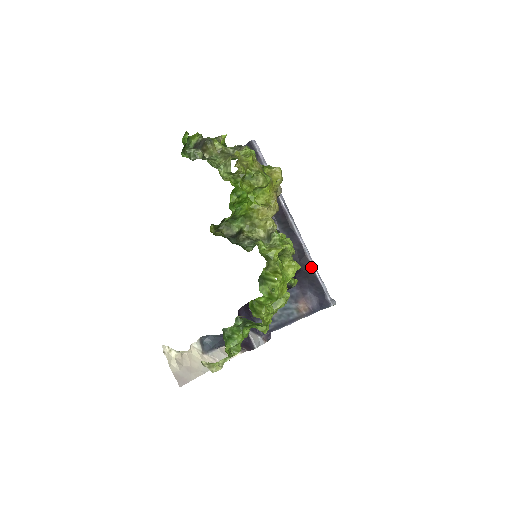
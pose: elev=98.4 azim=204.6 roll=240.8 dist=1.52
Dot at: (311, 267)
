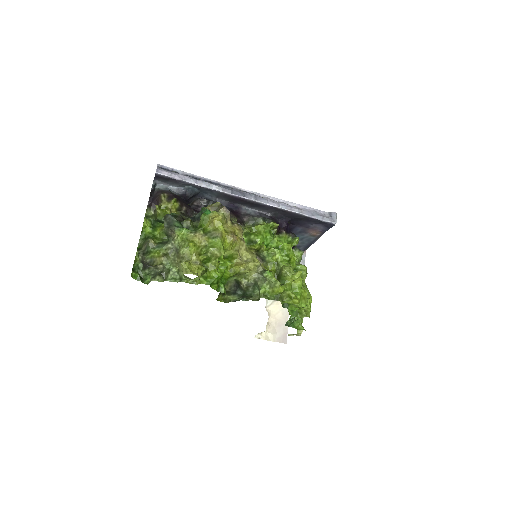
Dot at: (297, 215)
